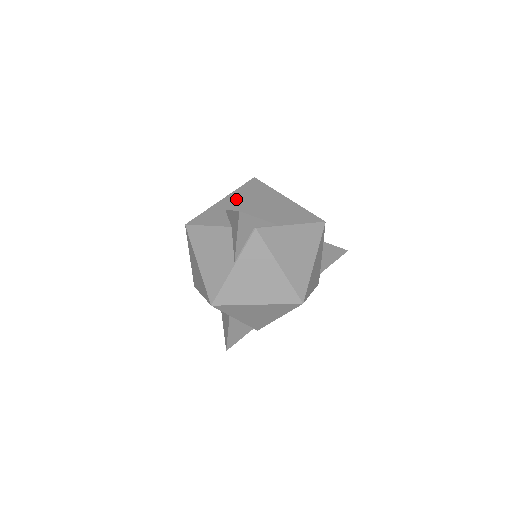
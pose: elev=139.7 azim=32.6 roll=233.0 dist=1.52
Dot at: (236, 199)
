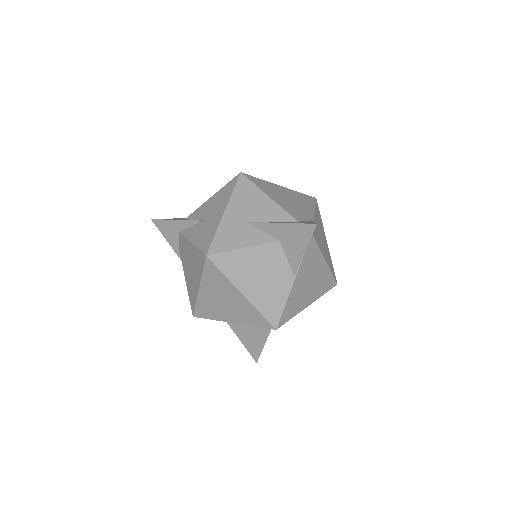
Dot at: (247, 205)
